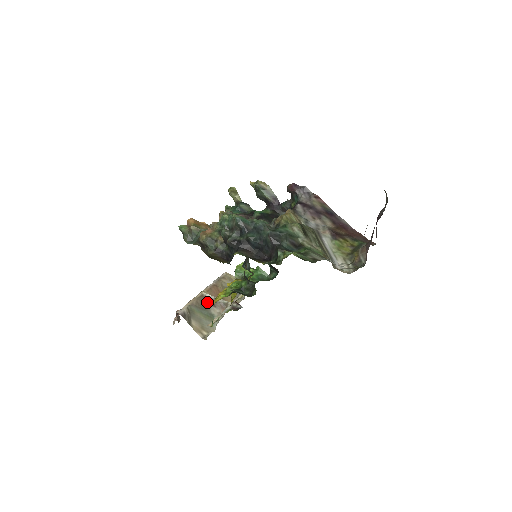
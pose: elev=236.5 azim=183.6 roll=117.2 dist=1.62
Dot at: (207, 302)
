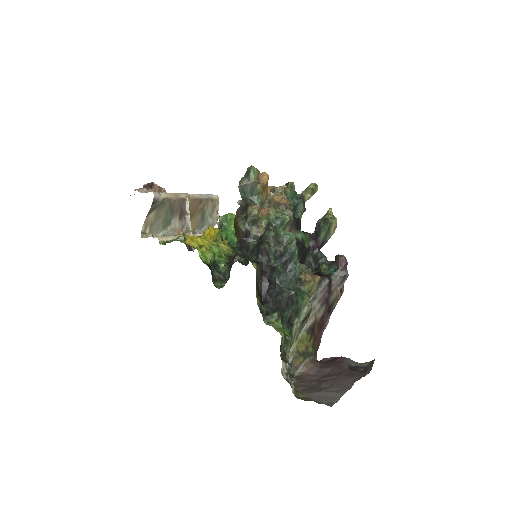
Dot at: (184, 234)
